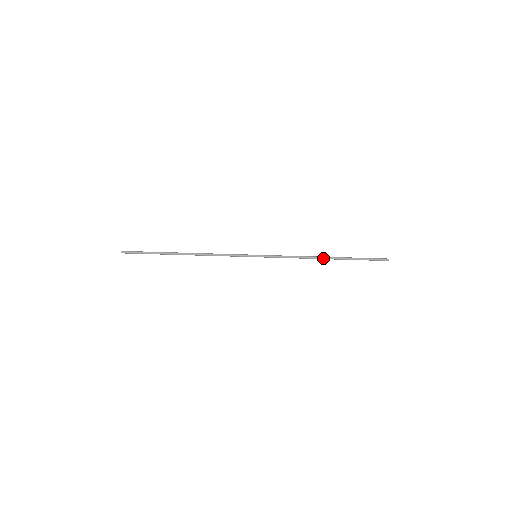
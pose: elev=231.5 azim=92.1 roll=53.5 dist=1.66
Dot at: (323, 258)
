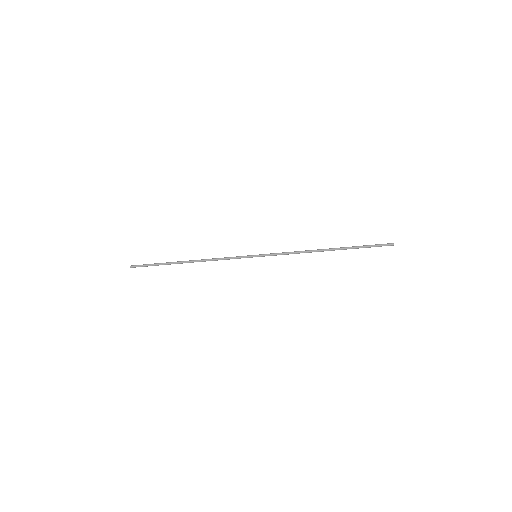
Dot at: (324, 250)
